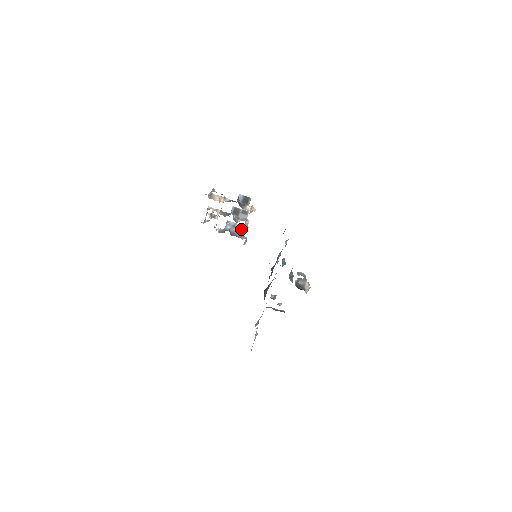
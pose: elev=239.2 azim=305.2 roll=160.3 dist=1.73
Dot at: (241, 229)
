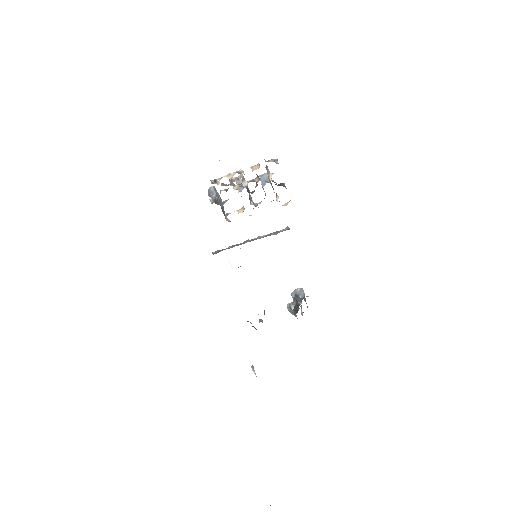
Dot at: (241, 211)
